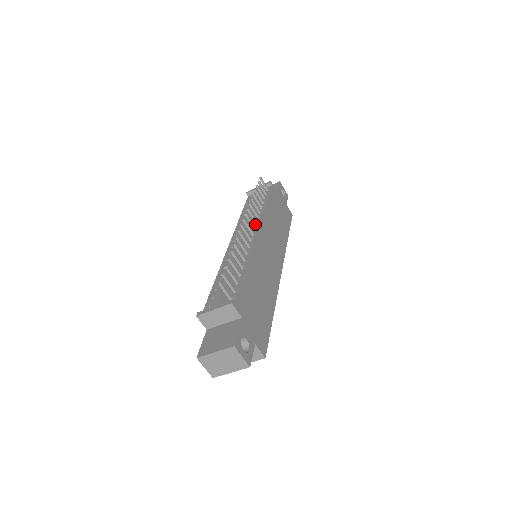
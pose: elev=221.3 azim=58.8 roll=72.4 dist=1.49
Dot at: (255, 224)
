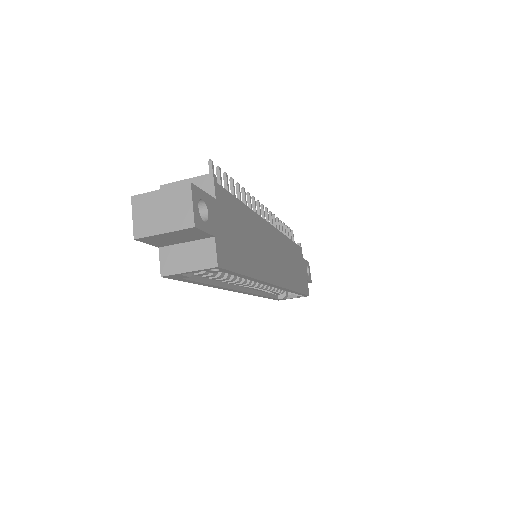
Dot at: occluded
